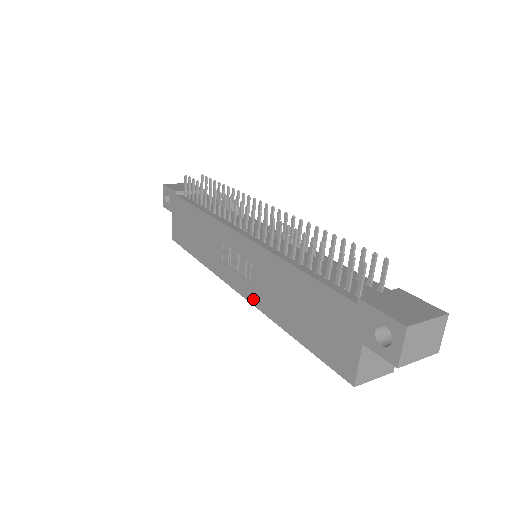
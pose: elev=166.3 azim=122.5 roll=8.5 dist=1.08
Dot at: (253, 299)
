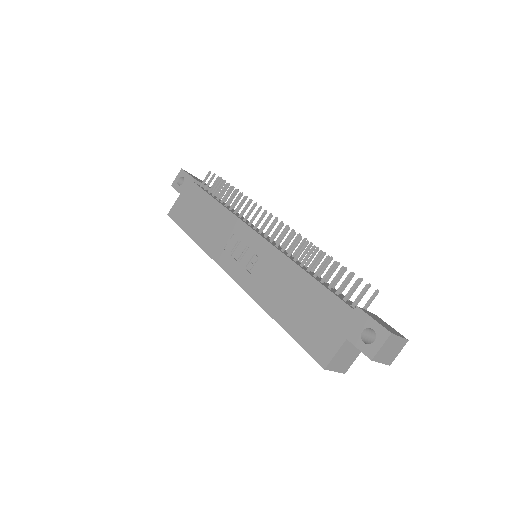
Dot at: (247, 286)
